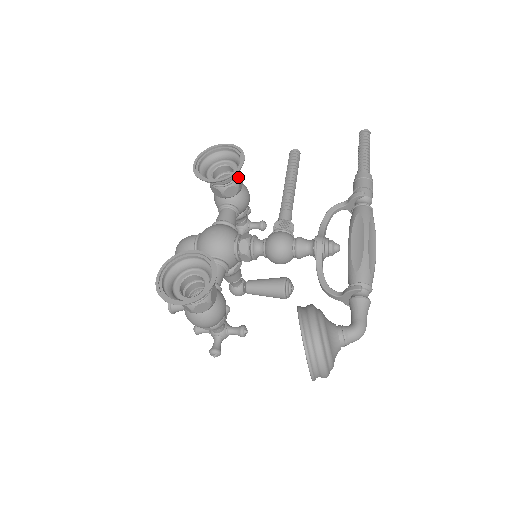
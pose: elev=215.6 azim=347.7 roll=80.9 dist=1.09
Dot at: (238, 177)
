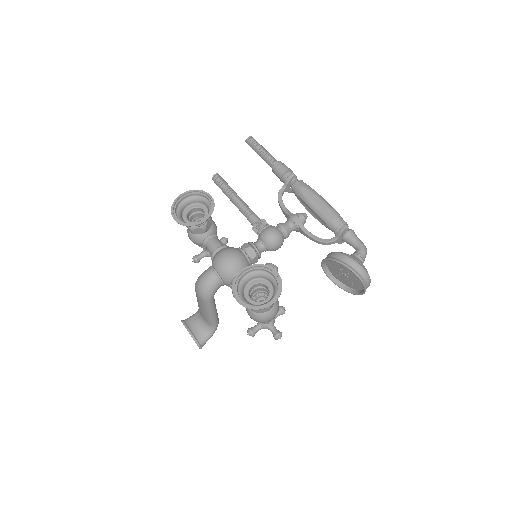
Dot at: occluded
